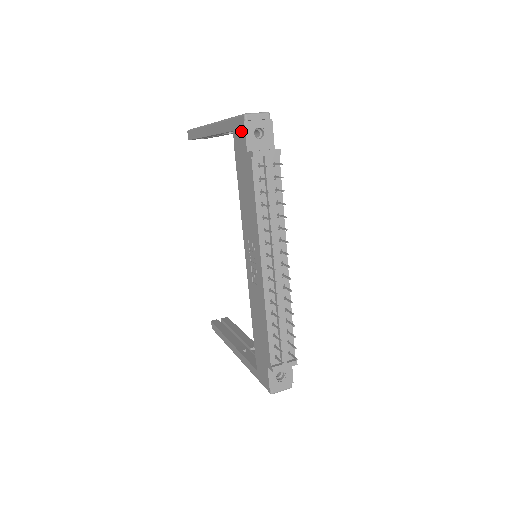
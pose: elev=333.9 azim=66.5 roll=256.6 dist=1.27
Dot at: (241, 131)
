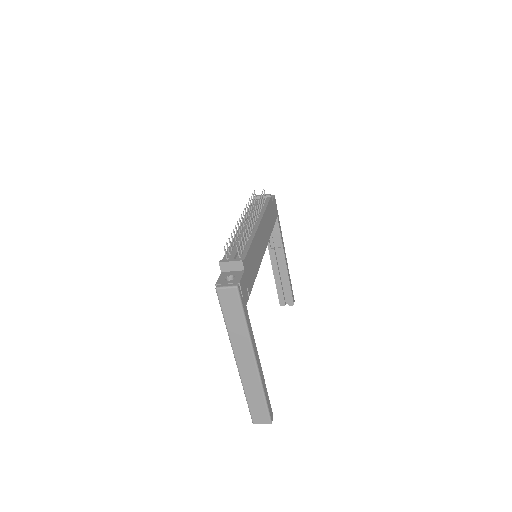
Dot at: occluded
